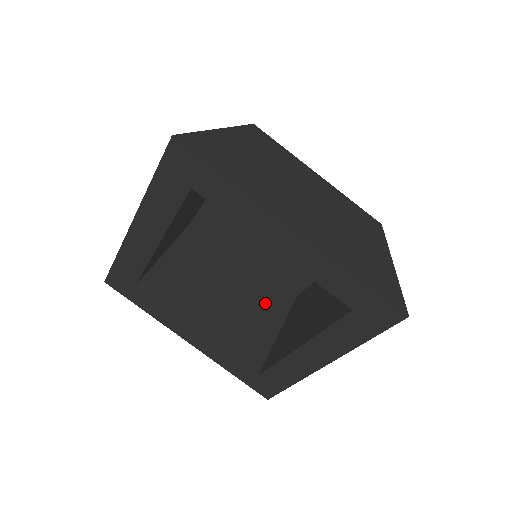
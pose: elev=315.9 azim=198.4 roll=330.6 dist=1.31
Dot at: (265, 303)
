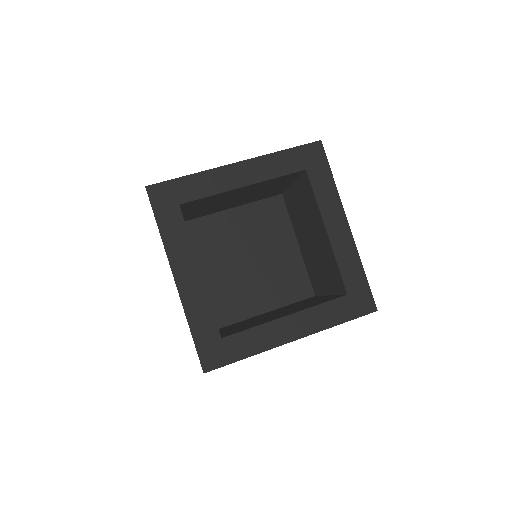
Dot at: occluded
